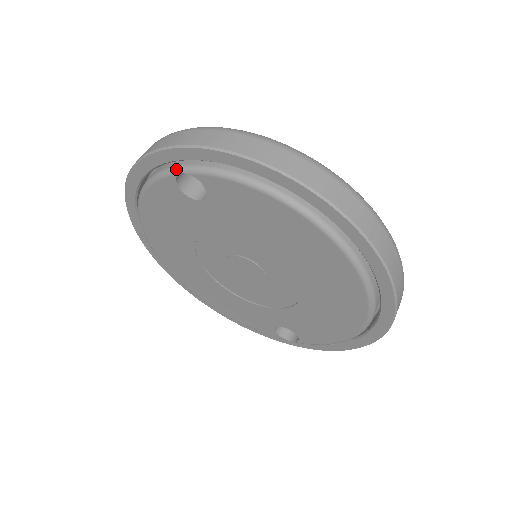
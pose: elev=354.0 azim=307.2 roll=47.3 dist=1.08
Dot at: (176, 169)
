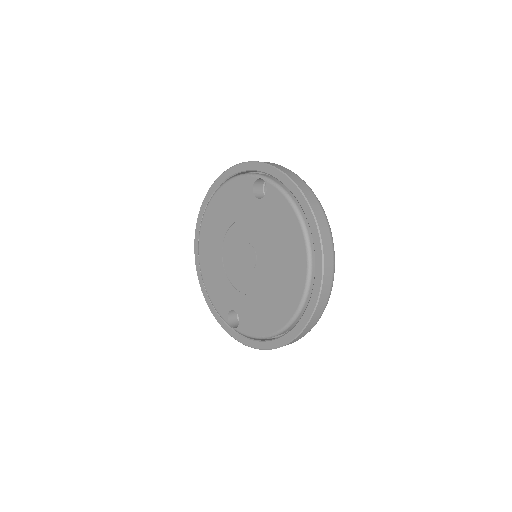
Dot at: (260, 175)
